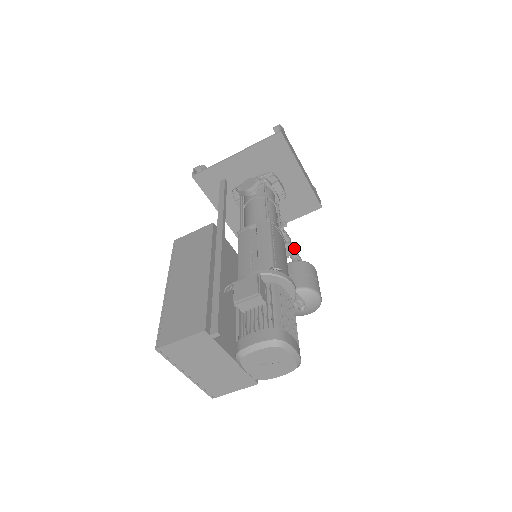
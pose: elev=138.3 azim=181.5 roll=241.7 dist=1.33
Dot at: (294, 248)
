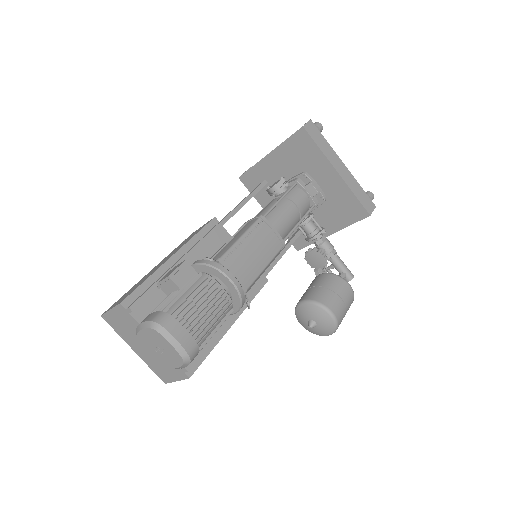
Dot at: (327, 258)
